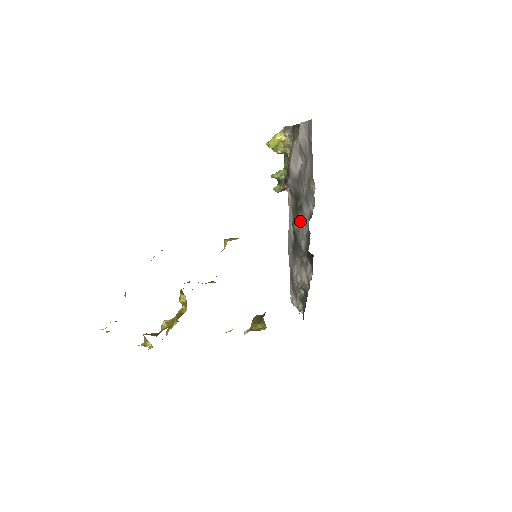
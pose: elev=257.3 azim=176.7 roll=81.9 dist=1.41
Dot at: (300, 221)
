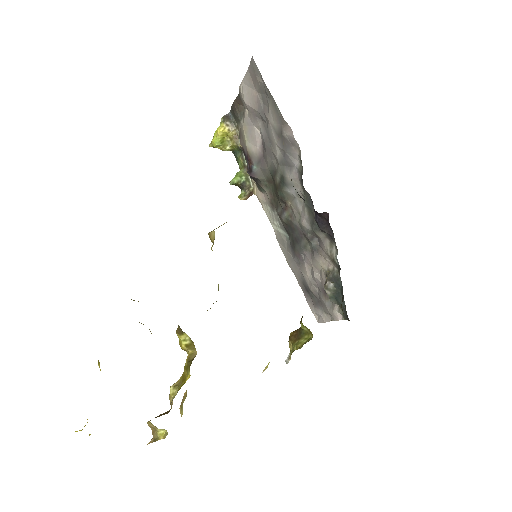
Dot at: (288, 200)
